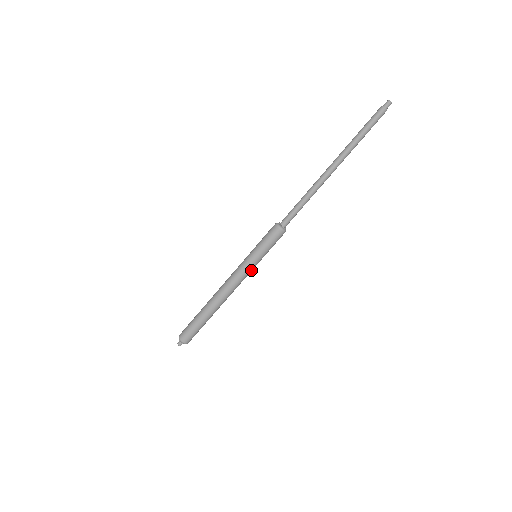
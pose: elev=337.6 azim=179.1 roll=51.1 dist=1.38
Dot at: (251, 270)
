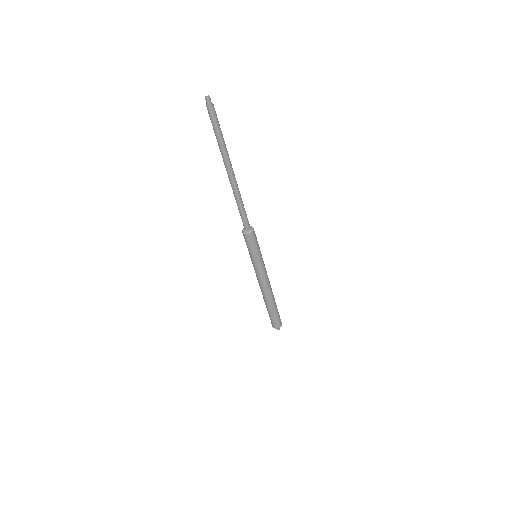
Dot at: (263, 266)
